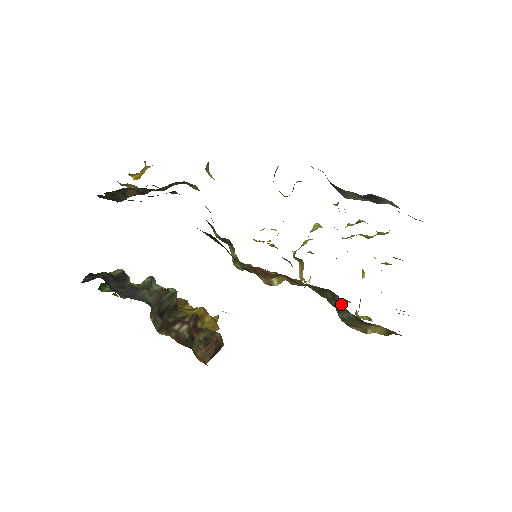
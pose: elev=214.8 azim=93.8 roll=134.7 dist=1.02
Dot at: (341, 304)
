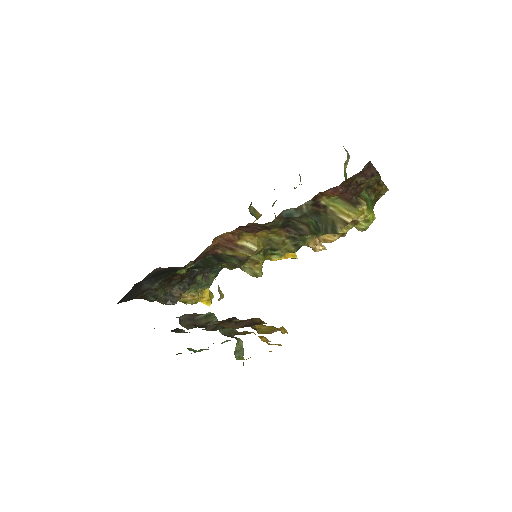
Dot at: (301, 218)
